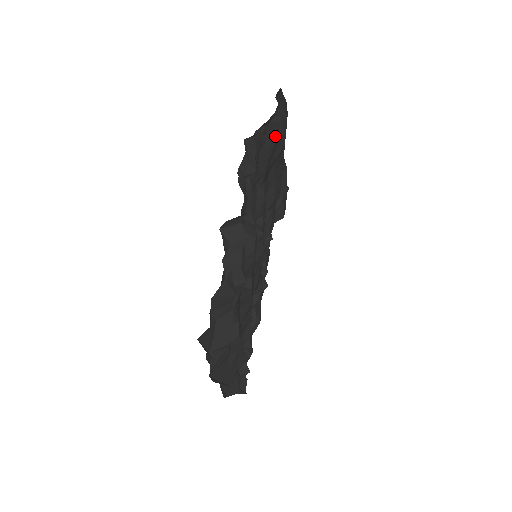
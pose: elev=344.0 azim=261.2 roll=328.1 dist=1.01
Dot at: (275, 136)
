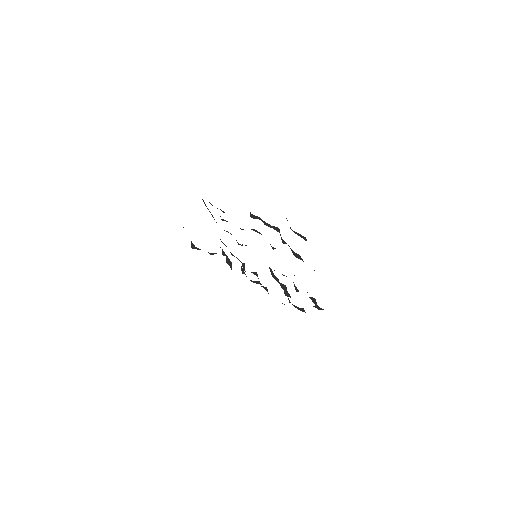
Dot at: occluded
